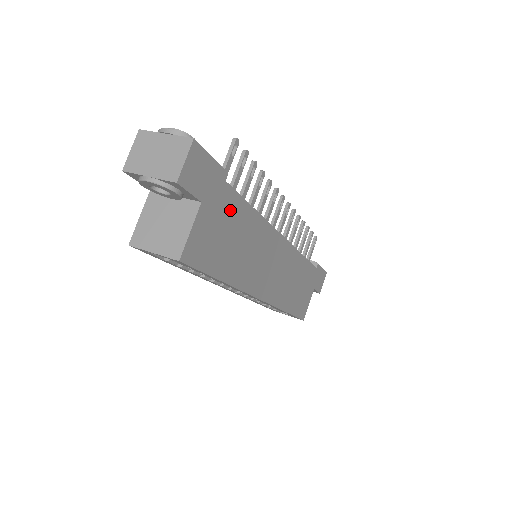
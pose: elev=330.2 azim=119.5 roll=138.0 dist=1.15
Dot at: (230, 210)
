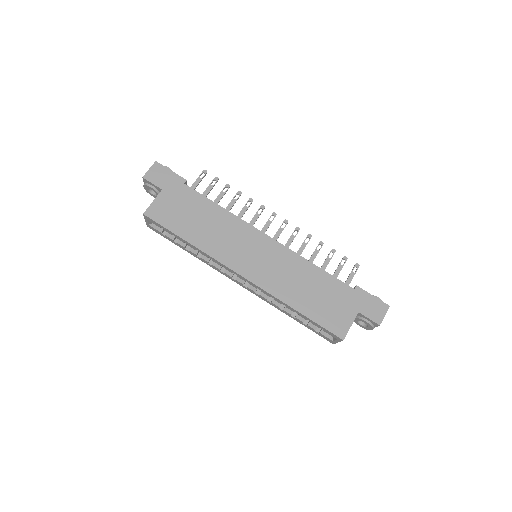
Dot at: (191, 200)
